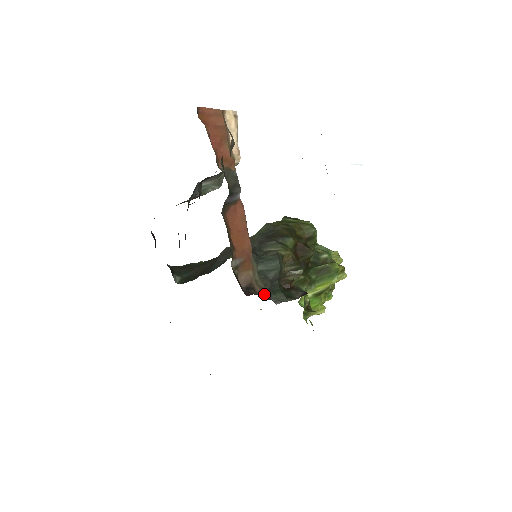
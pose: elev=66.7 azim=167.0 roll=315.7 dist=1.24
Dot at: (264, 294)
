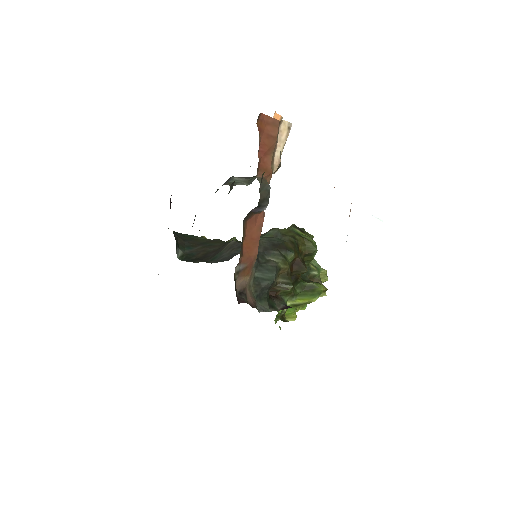
Dot at: (252, 301)
